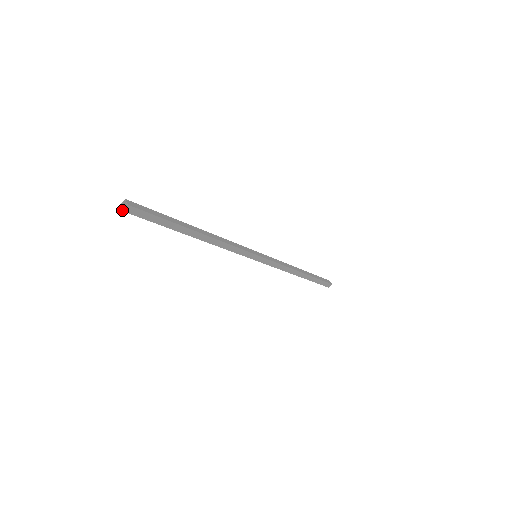
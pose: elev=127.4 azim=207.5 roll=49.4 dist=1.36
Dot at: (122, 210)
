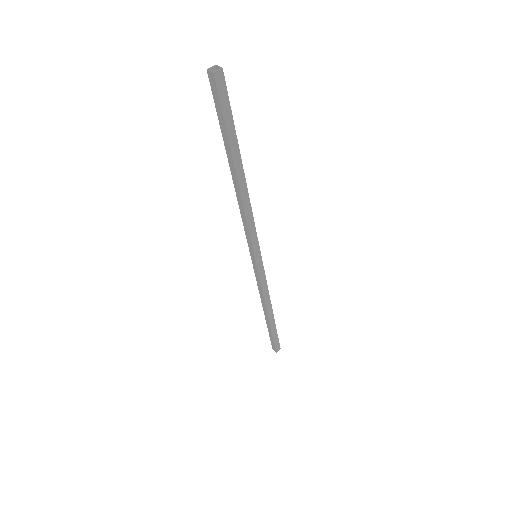
Dot at: (213, 72)
